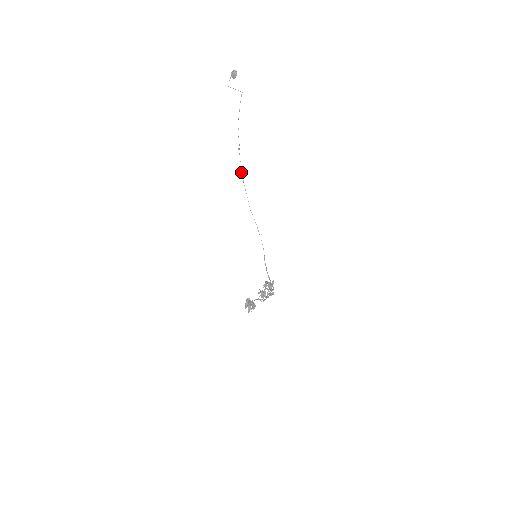
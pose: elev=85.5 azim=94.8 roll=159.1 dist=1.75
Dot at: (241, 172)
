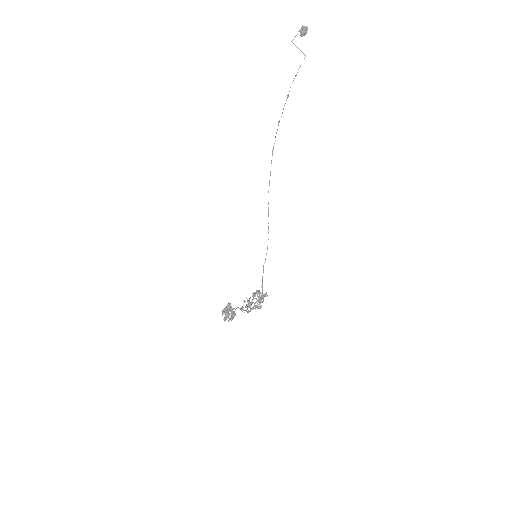
Dot at: (272, 150)
